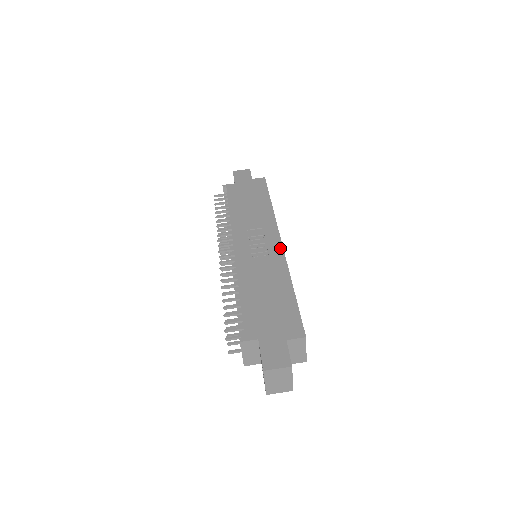
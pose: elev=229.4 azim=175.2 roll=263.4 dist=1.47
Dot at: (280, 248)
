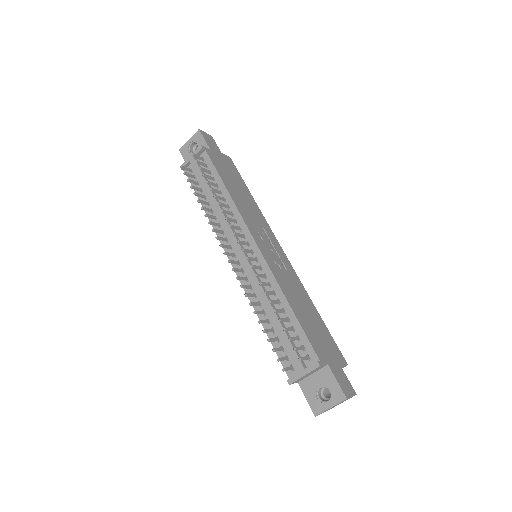
Dot at: (287, 259)
